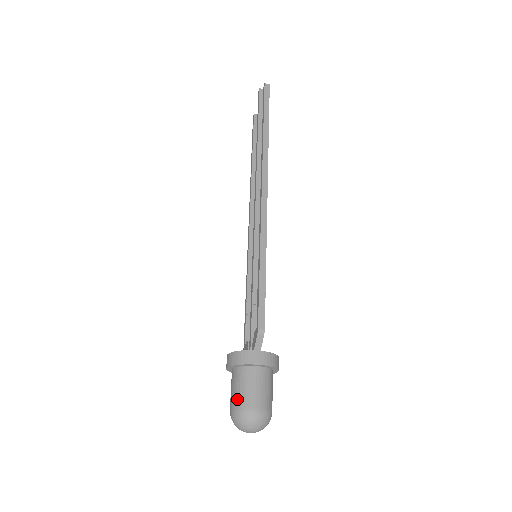
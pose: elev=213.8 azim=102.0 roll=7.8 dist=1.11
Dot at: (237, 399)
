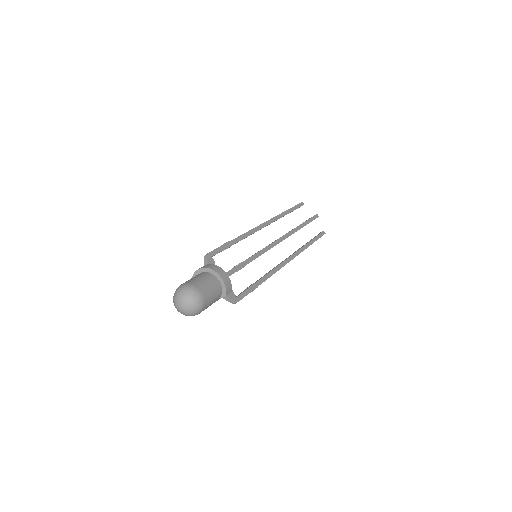
Dot at: occluded
